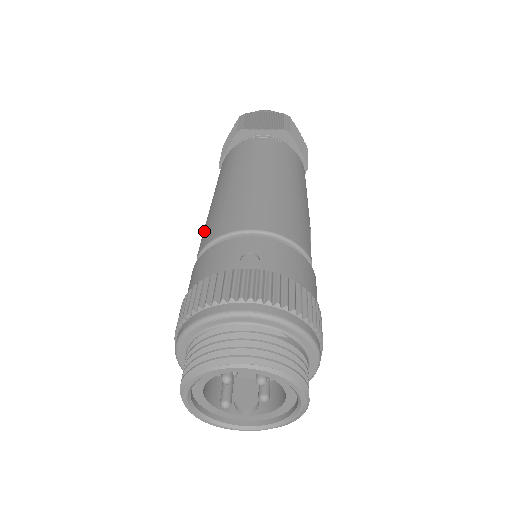
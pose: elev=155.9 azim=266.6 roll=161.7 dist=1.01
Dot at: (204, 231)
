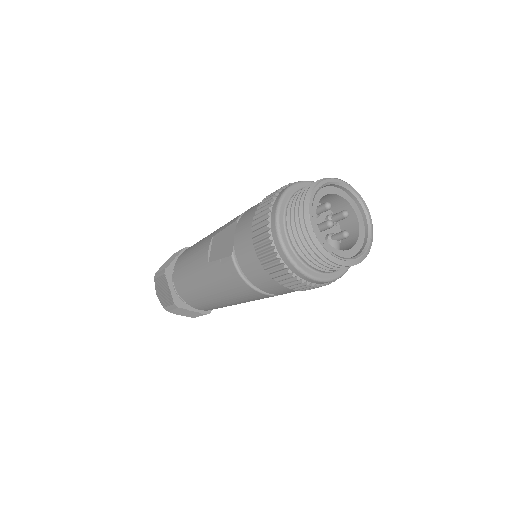
Dot at: (224, 227)
